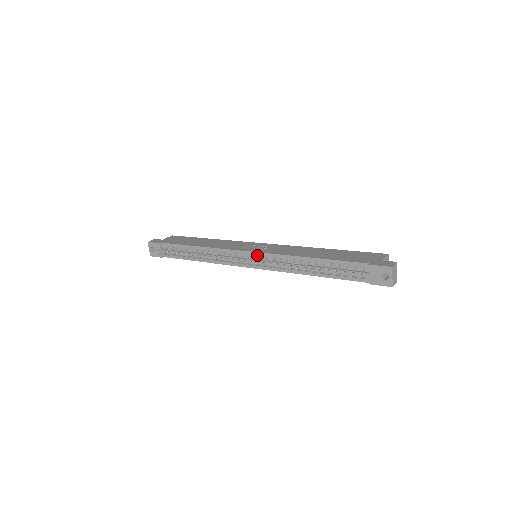
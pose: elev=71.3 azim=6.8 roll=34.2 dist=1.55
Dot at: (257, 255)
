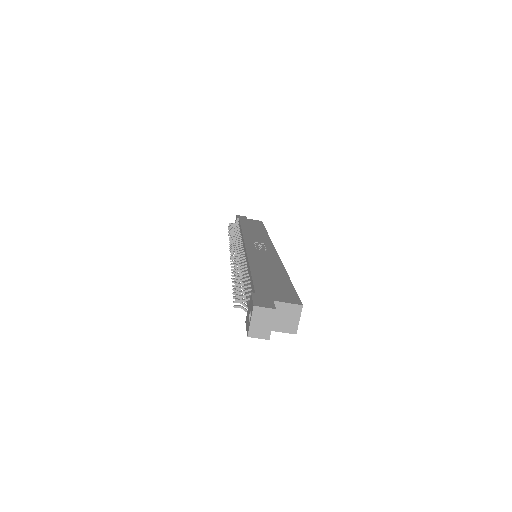
Dot at: (244, 250)
